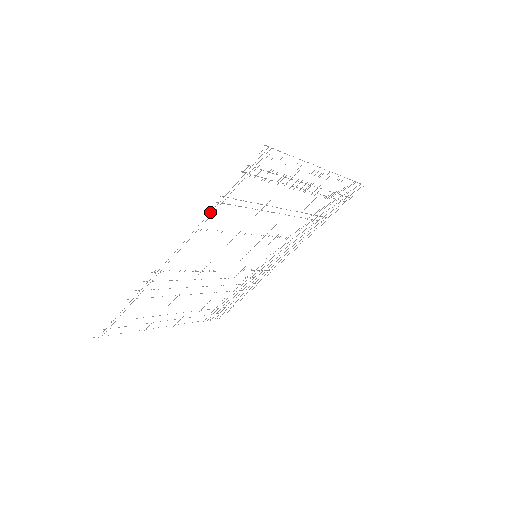
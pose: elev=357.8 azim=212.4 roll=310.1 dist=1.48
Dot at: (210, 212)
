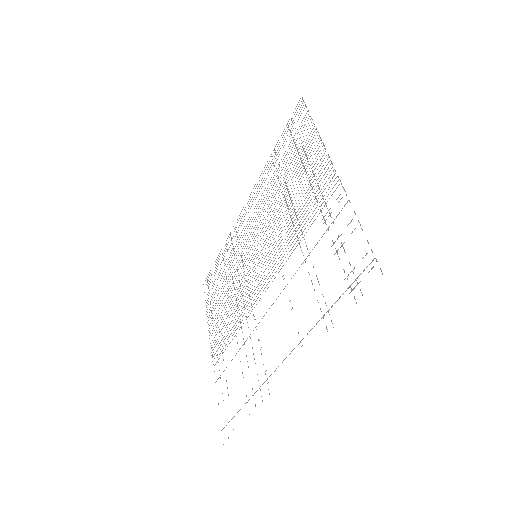
Dot at: occluded
